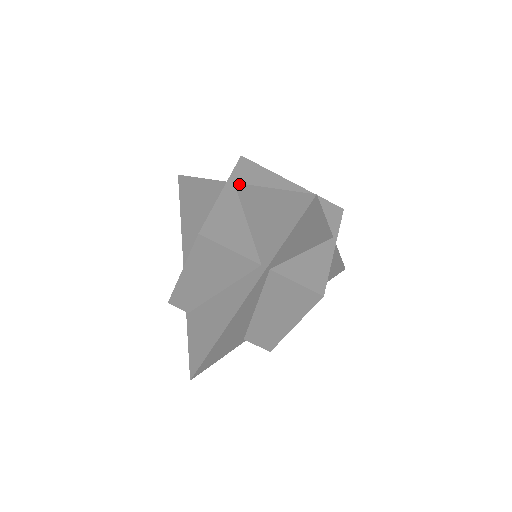
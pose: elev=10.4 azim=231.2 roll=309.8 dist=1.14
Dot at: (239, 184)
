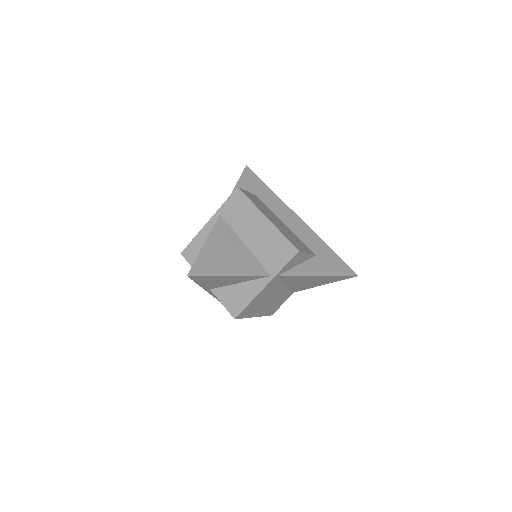
Dot at: (217, 219)
